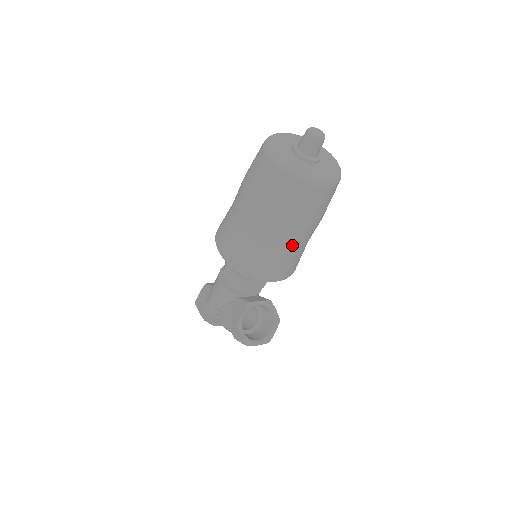
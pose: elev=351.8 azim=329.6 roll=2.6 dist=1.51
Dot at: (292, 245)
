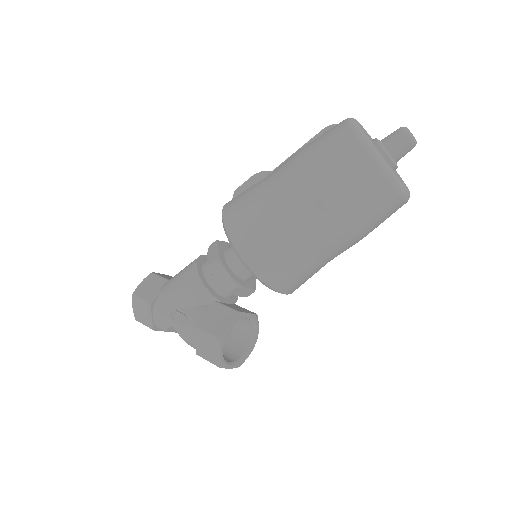
Dot at: (330, 256)
